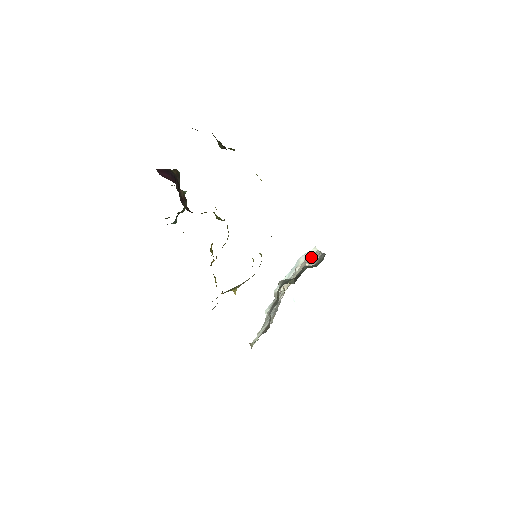
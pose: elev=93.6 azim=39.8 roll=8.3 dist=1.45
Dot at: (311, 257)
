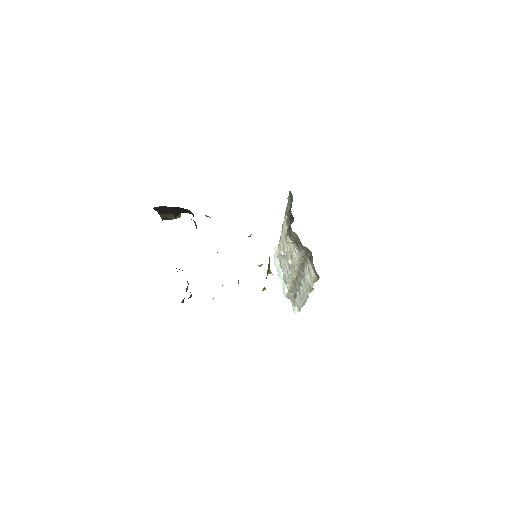
Dot at: occluded
